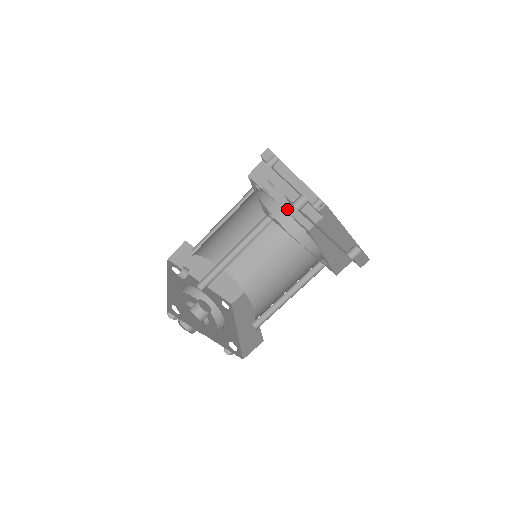
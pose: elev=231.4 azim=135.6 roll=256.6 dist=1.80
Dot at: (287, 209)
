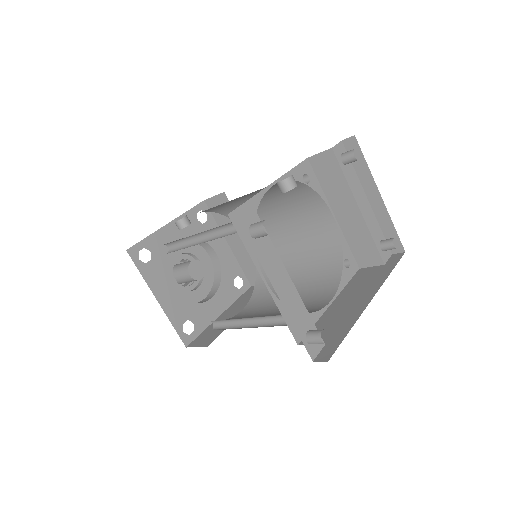
Dot at: (342, 226)
